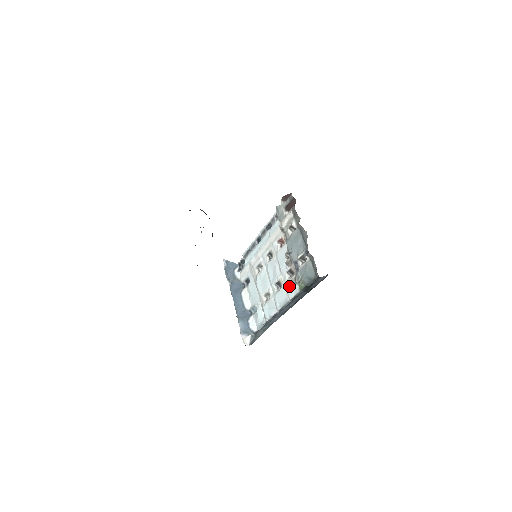
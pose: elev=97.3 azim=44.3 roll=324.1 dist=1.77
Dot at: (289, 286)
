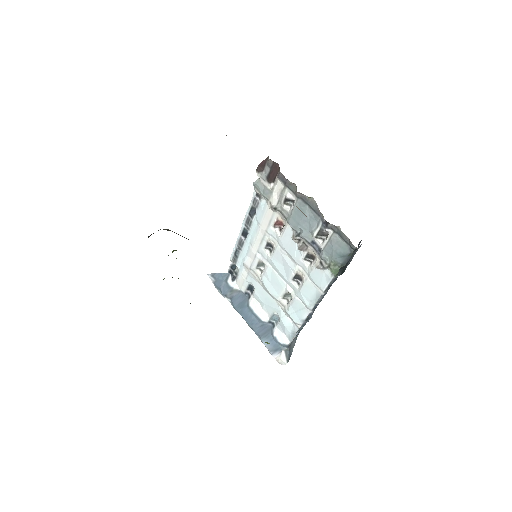
Dot at: (315, 275)
